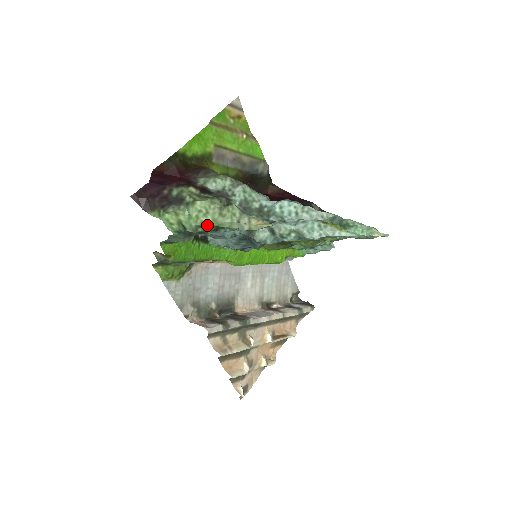
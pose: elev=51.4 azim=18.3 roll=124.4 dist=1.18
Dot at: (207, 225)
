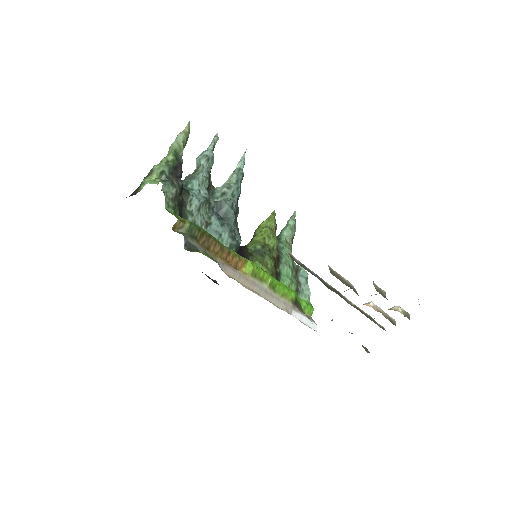
Dot at: (169, 157)
